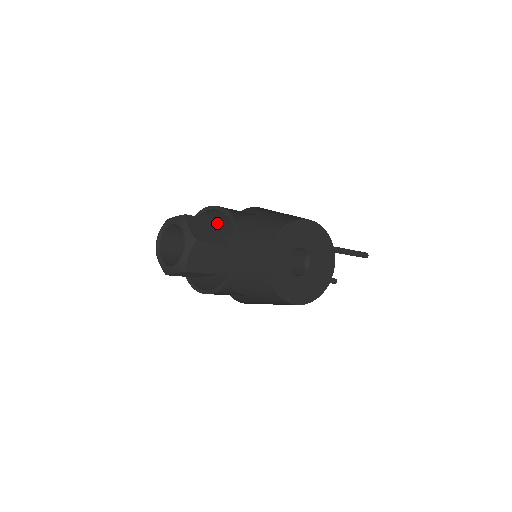
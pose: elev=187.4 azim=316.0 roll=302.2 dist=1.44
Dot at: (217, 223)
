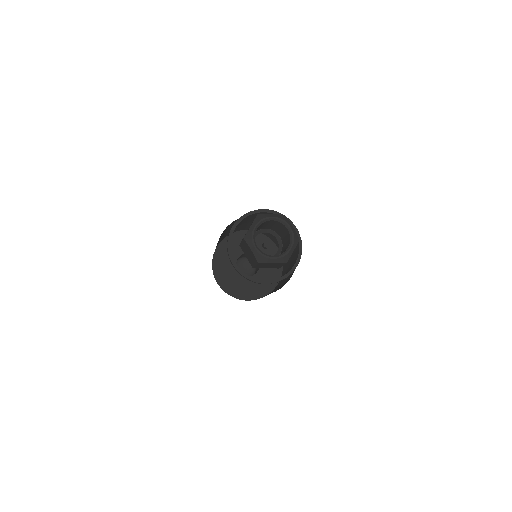
Dot at: occluded
